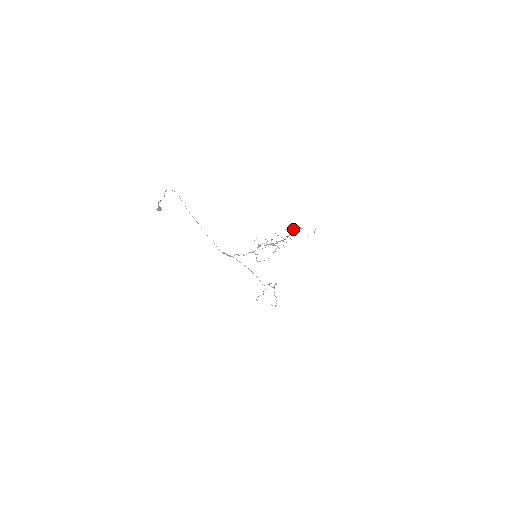
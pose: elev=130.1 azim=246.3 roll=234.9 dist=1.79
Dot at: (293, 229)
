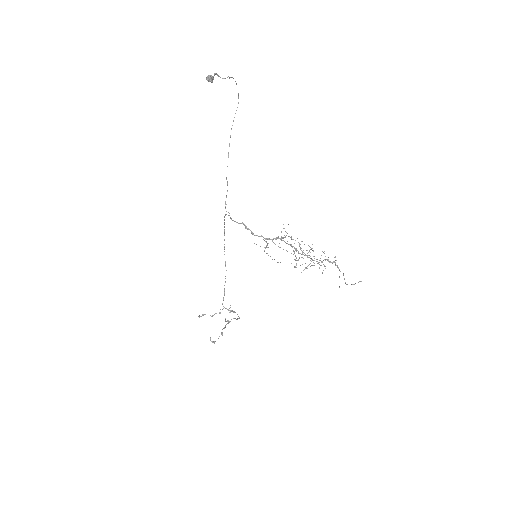
Dot at: occluded
